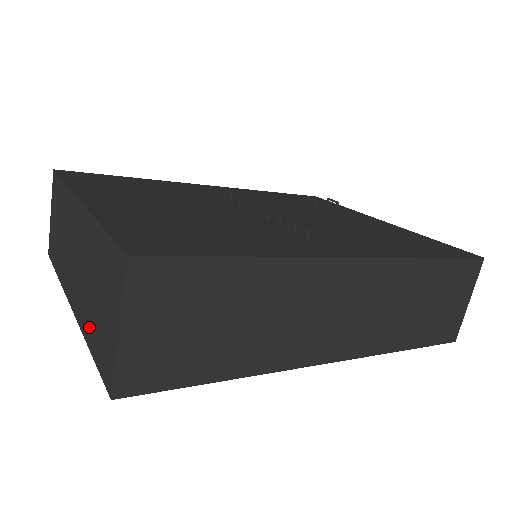
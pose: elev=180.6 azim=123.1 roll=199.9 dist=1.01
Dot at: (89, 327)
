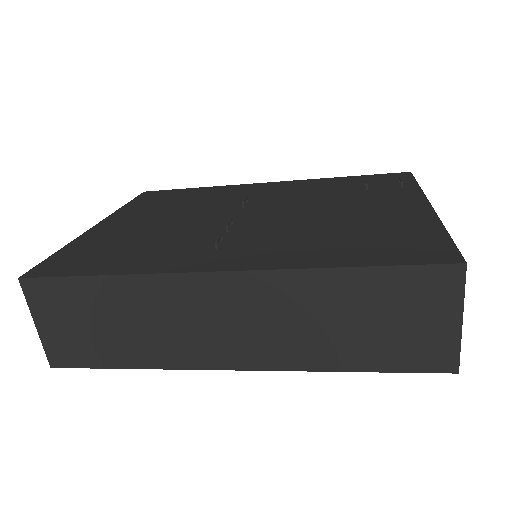
Dot at: occluded
